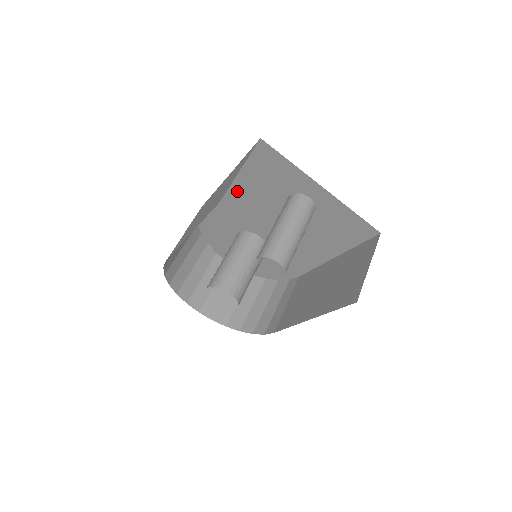
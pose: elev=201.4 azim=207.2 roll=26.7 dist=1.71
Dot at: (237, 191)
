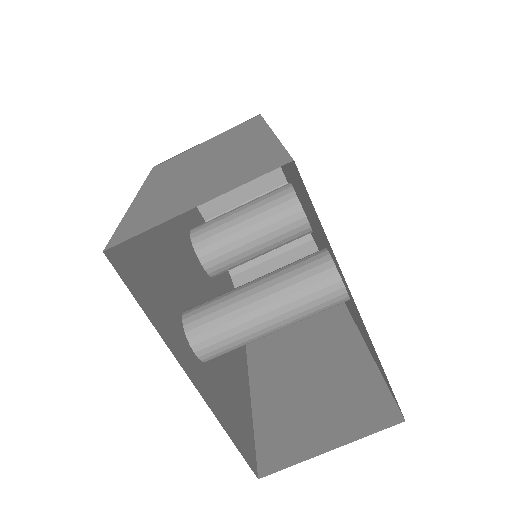
Dot at: occluded
